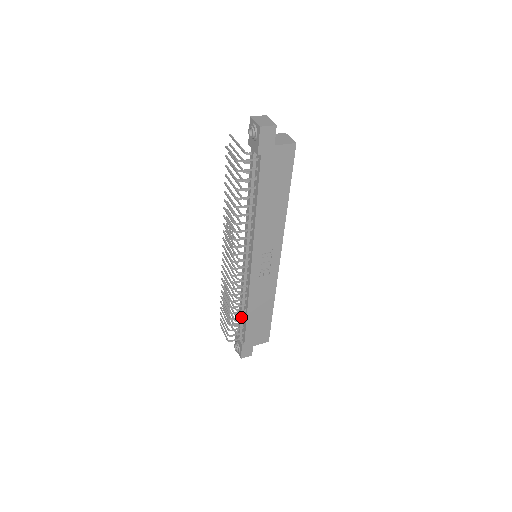
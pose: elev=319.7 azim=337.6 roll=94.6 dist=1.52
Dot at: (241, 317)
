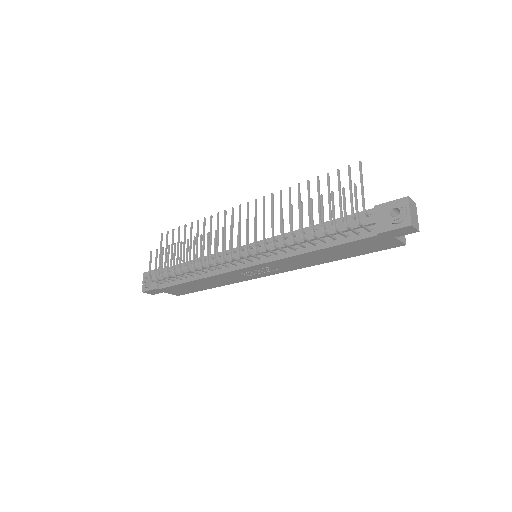
Dot at: (184, 276)
